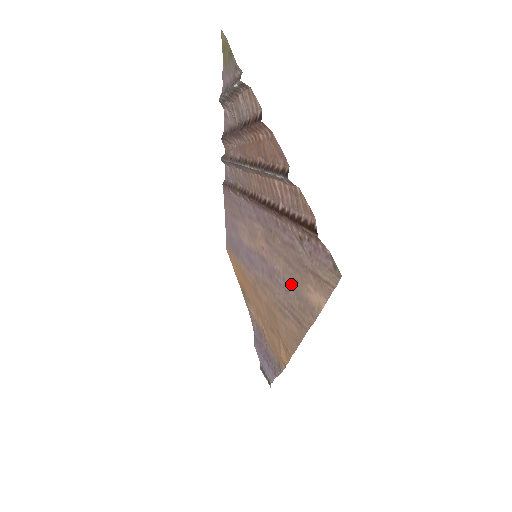
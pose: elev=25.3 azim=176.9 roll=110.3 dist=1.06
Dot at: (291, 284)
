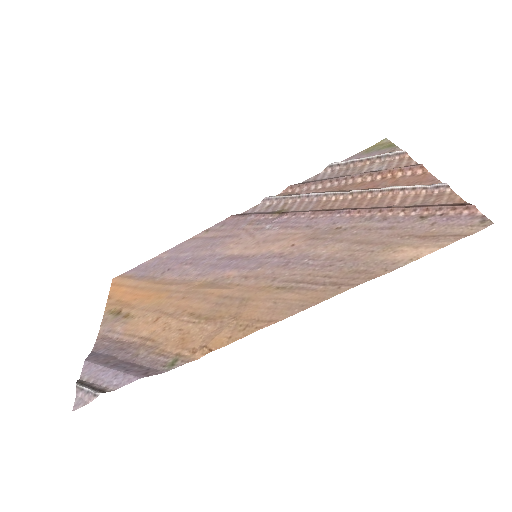
Dot at: (347, 258)
